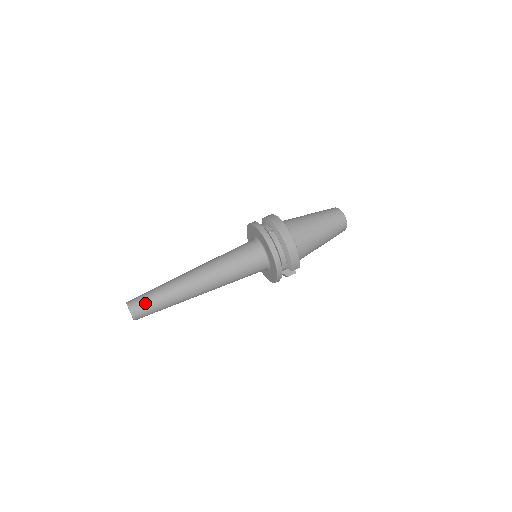
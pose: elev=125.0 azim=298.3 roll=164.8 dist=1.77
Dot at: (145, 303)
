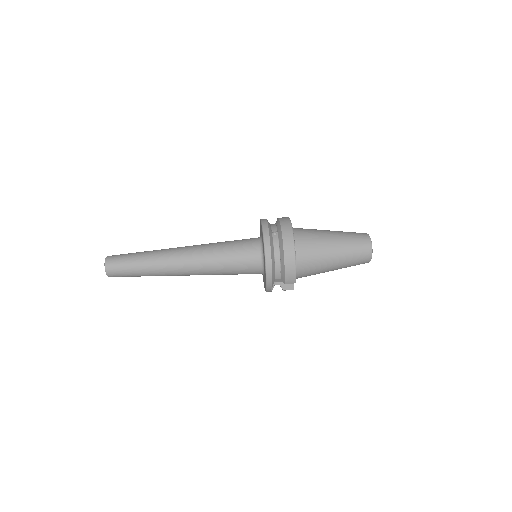
Dot at: (122, 262)
